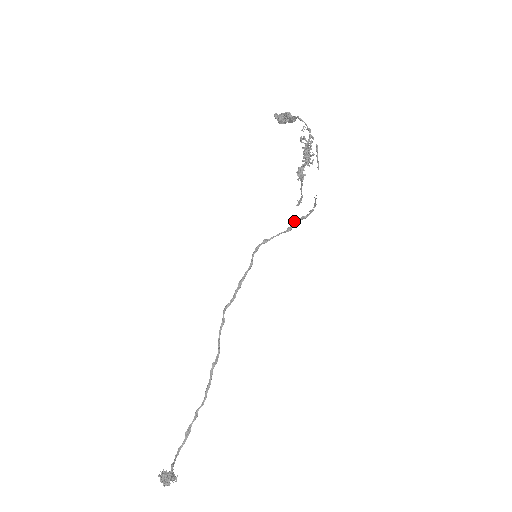
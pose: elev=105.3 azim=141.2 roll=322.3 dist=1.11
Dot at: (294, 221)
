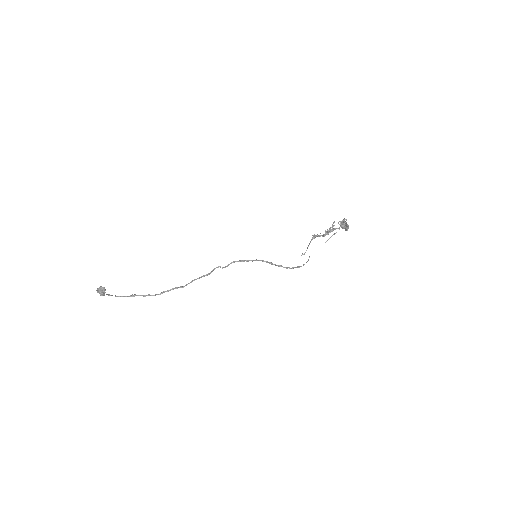
Dot at: (293, 267)
